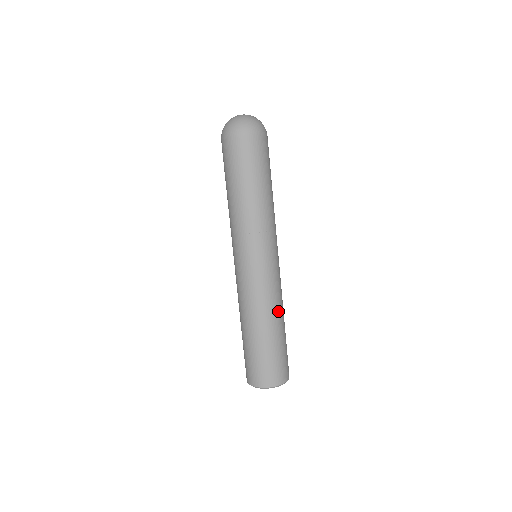
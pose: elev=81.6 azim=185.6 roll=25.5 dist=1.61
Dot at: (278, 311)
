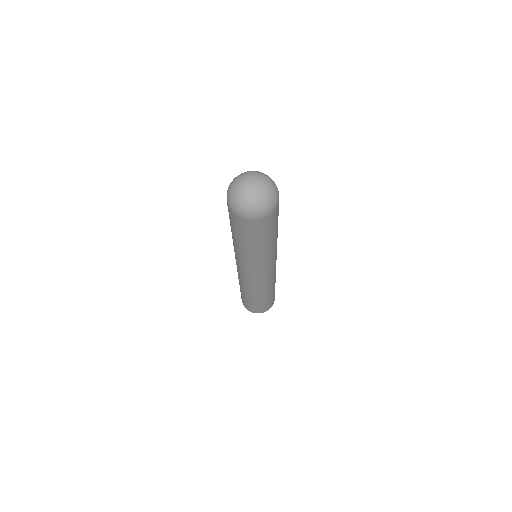
Dot at: (275, 278)
